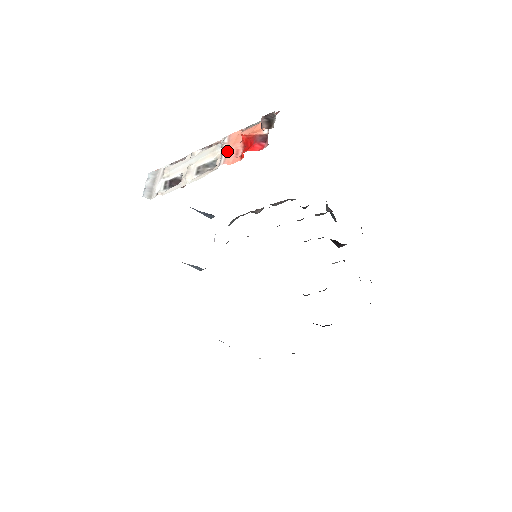
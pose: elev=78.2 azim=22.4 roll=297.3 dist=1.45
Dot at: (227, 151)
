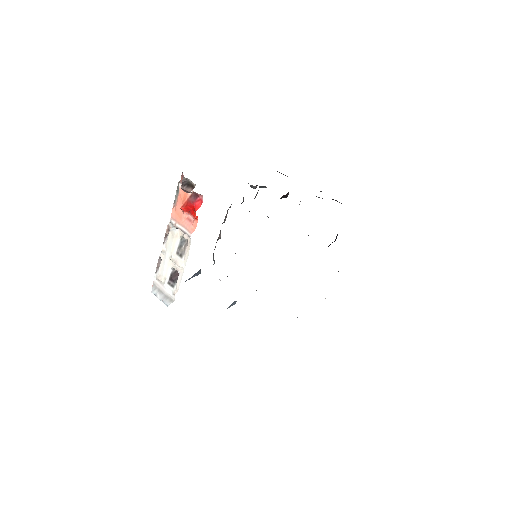
Dot at: (183, 226)
